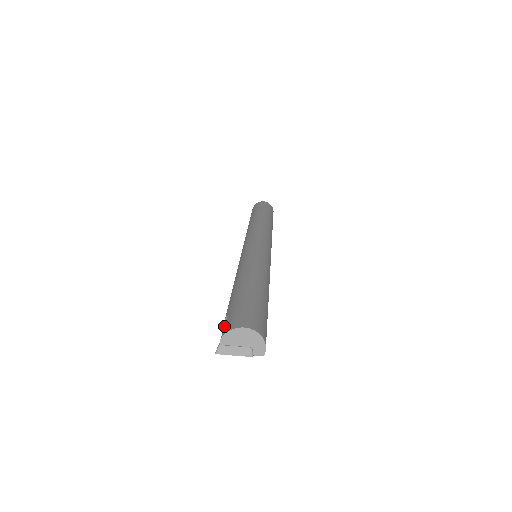
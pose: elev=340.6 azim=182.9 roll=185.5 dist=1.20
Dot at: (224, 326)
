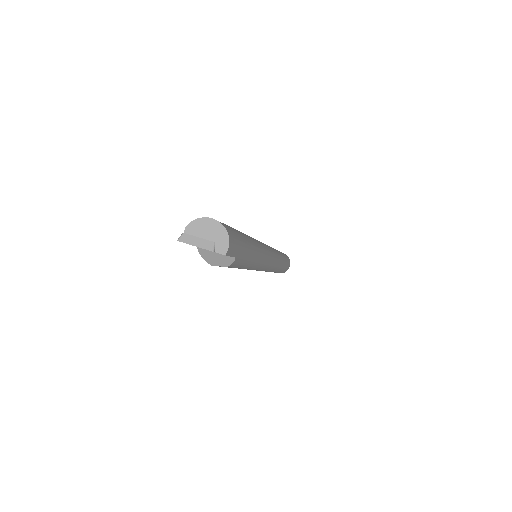
Dot at: occluded
